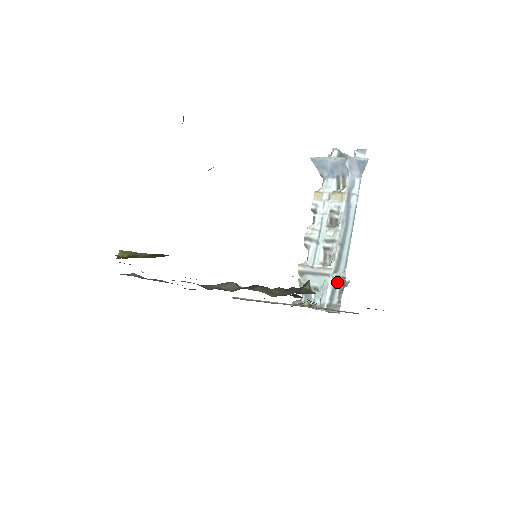
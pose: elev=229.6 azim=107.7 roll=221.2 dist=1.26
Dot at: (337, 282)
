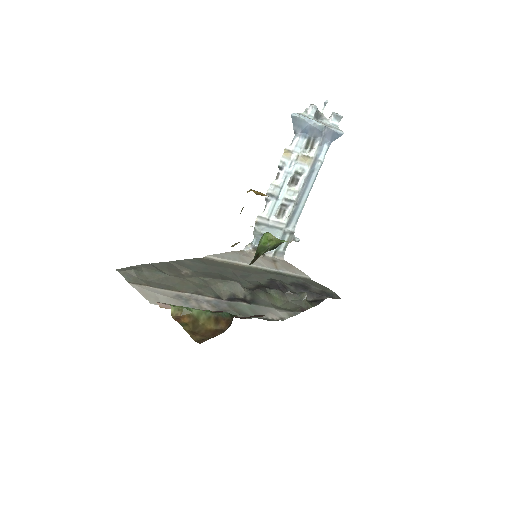
Dot at: (286, 234)
